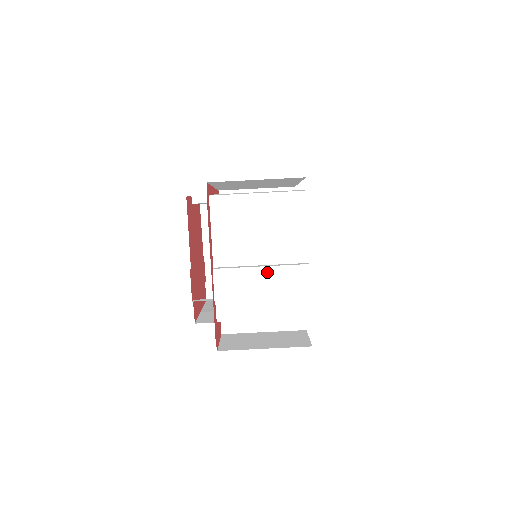
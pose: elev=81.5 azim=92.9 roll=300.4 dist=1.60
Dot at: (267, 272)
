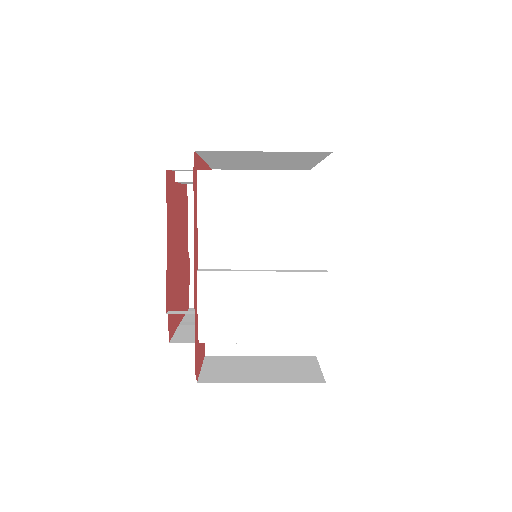
Dot at: (271, 279)
